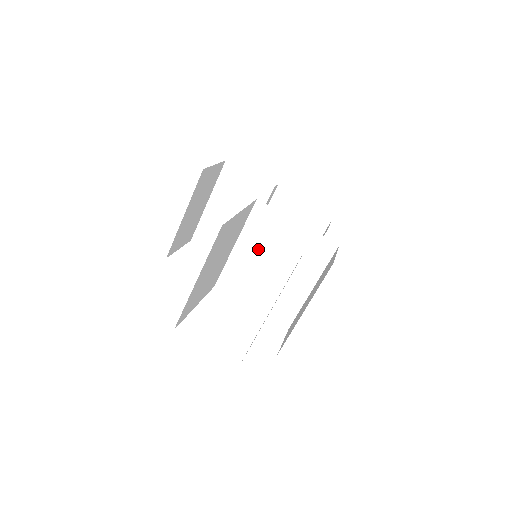
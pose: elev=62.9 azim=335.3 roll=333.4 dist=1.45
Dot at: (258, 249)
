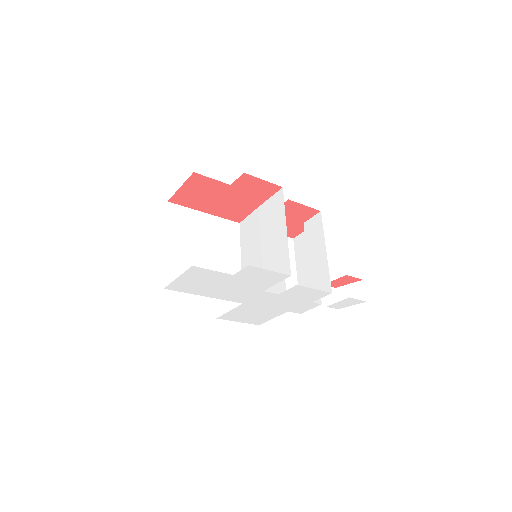
Dot at: (251, 247)
